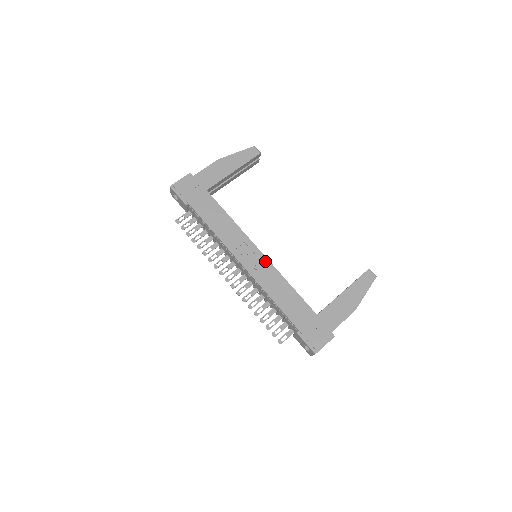
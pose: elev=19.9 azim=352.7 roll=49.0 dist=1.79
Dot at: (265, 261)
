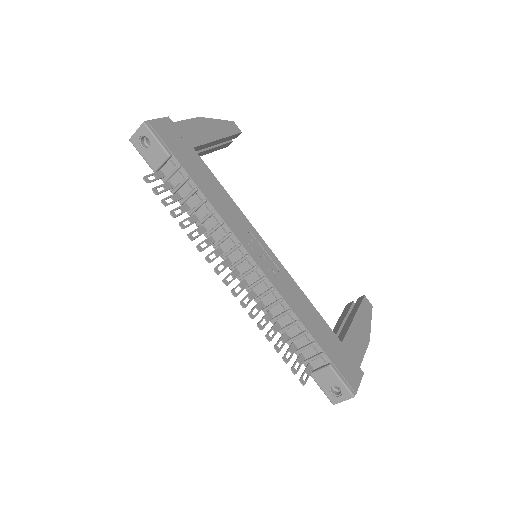
Dot at: (277, 262)
